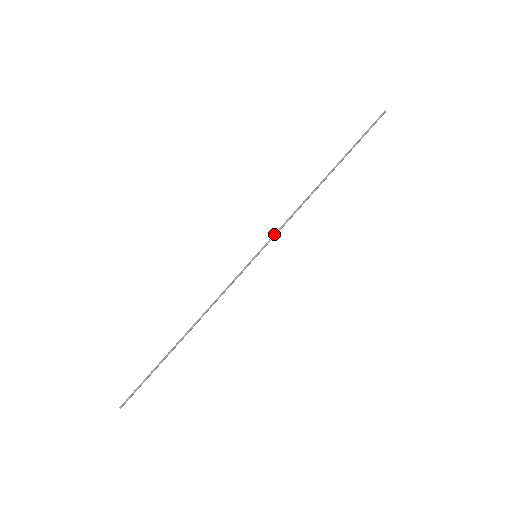
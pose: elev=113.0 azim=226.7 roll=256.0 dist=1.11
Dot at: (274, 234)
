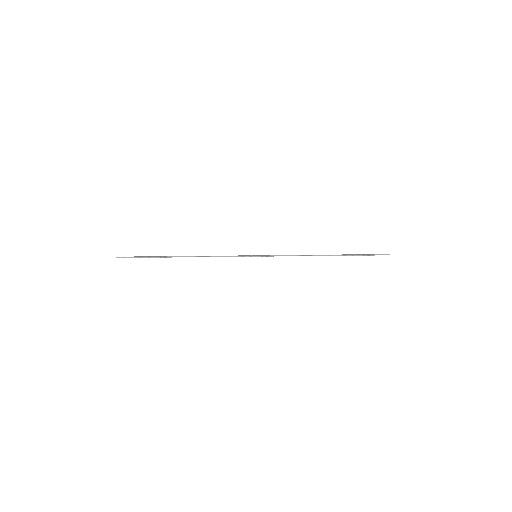
Dot at: (275, 255)
